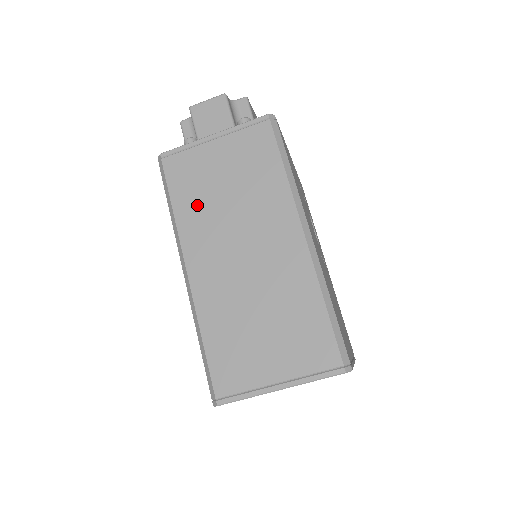
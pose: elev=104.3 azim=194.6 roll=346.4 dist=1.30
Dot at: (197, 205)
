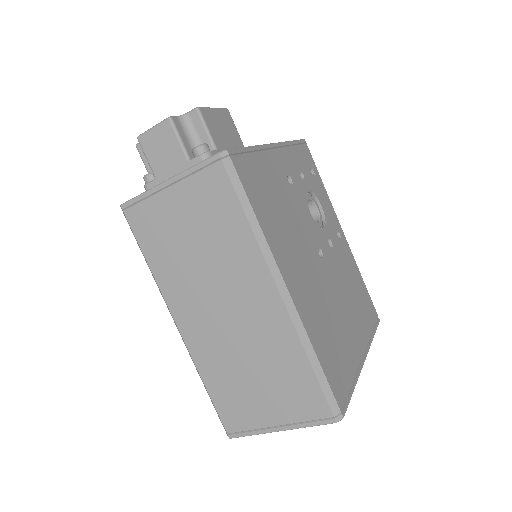
Dot at: (170, 261)
